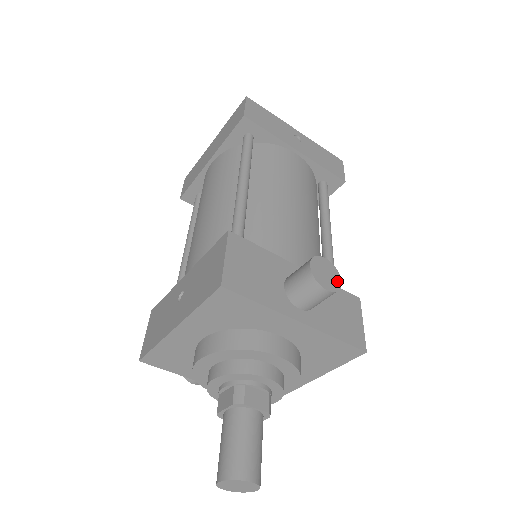
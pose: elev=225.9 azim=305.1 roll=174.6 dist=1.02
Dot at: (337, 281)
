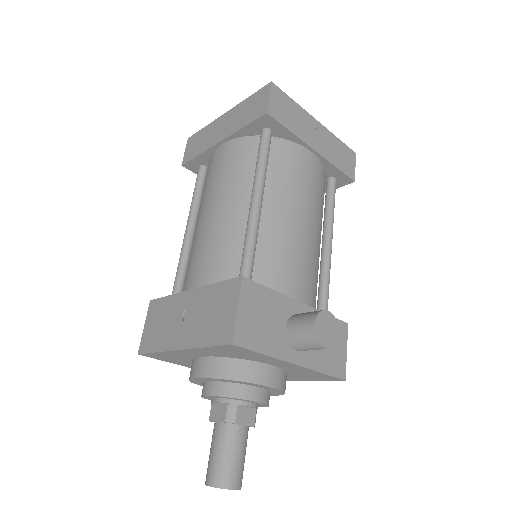
Dot at: (335, 335)
